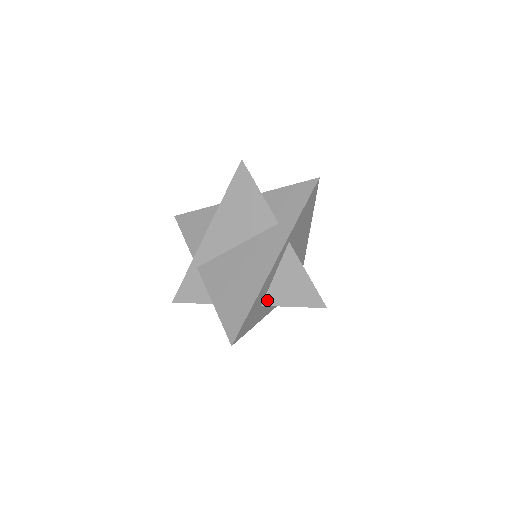
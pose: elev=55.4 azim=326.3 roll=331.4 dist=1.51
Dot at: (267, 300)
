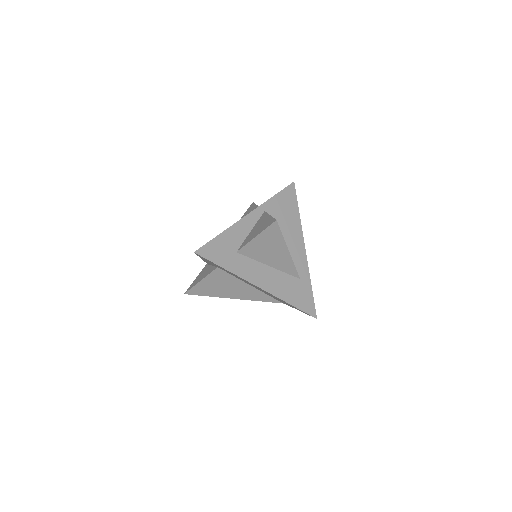
Dot at: (241, 246)
